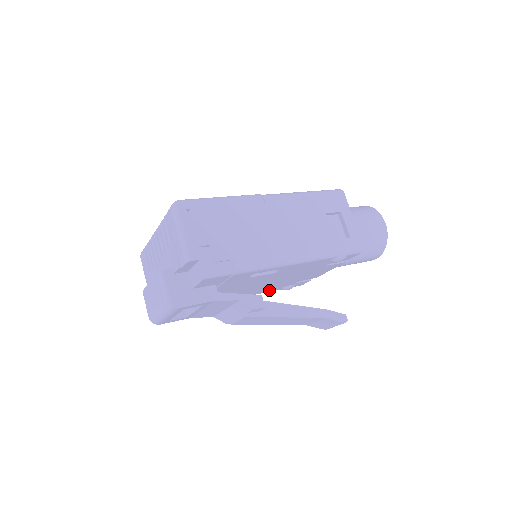
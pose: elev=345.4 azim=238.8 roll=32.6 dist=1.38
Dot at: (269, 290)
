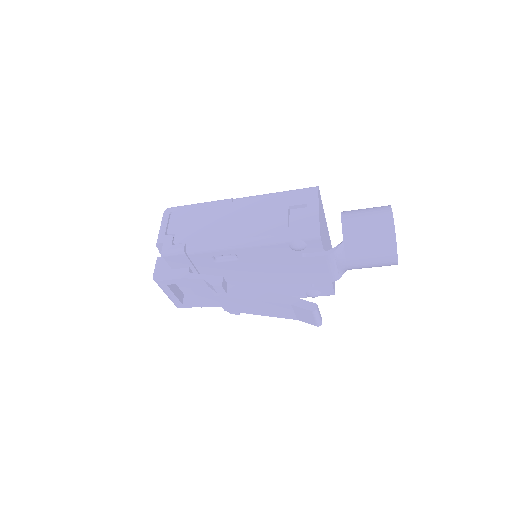
Dot at: (291, 294)
